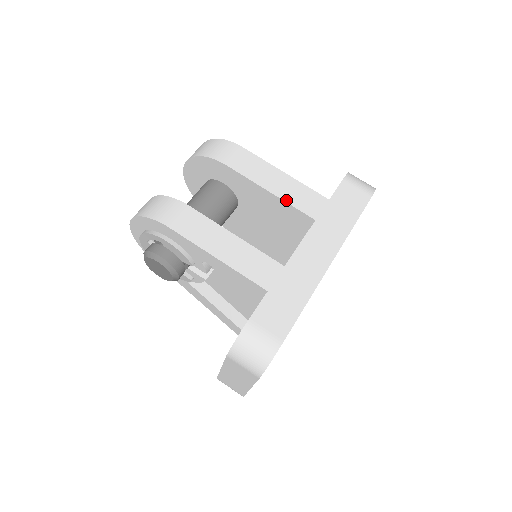
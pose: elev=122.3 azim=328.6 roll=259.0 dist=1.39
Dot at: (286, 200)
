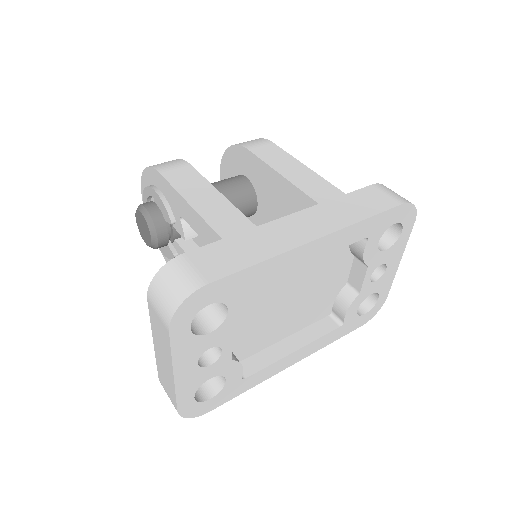
Dot at: (294, 183)
